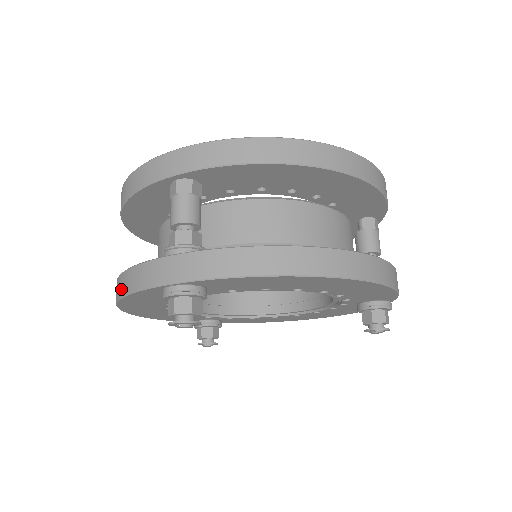
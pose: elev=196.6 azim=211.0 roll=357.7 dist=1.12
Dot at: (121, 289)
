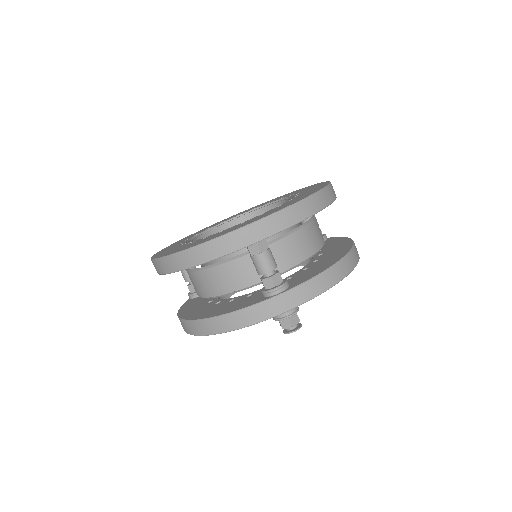
Dot at: (229, 326)
